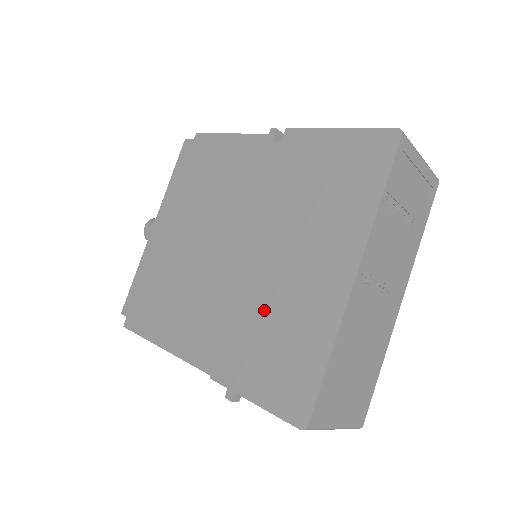
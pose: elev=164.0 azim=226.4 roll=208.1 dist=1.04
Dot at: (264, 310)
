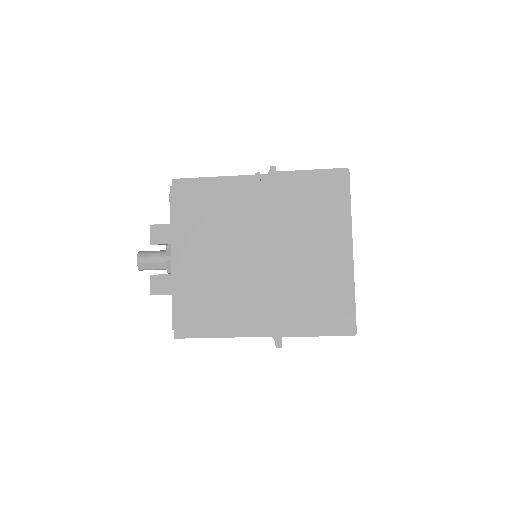
Dot at: (303, 285)
